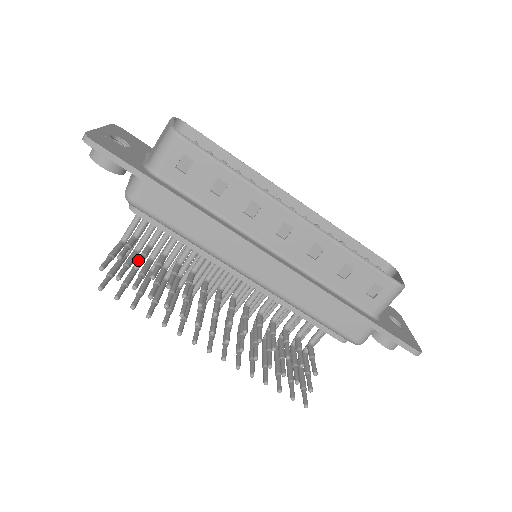
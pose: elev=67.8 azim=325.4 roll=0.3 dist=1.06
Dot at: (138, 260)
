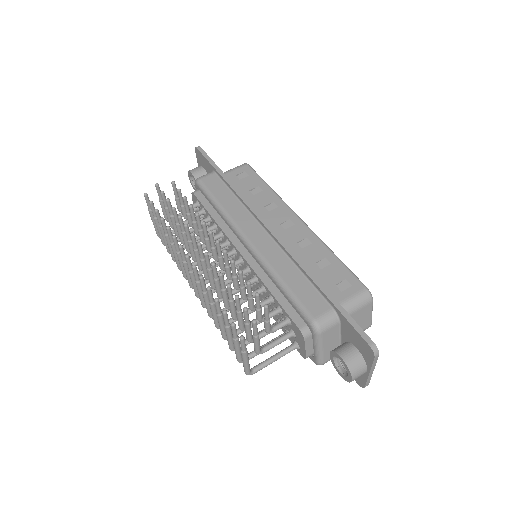
Dot at: (181, 195)
